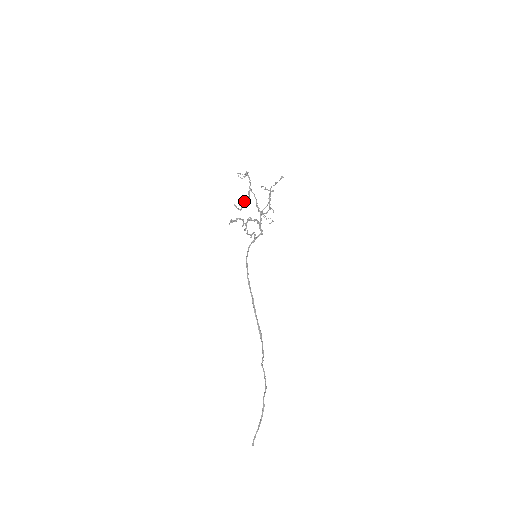
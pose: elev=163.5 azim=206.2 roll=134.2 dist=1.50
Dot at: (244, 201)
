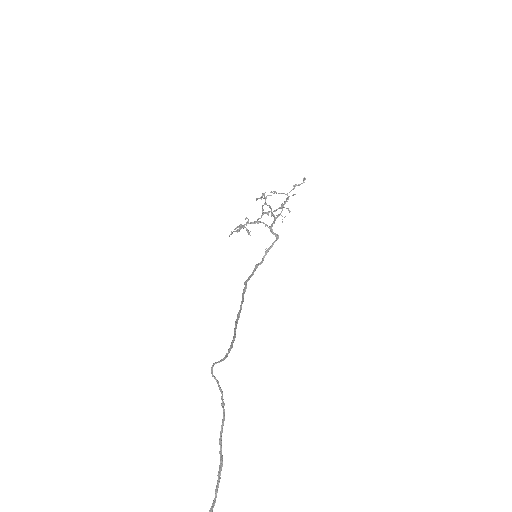
Dot at: occluded
